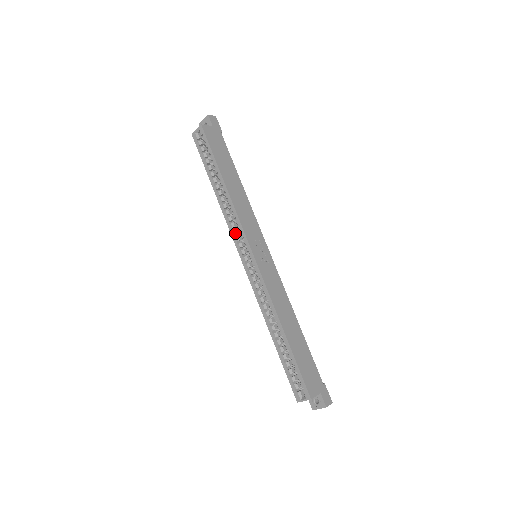
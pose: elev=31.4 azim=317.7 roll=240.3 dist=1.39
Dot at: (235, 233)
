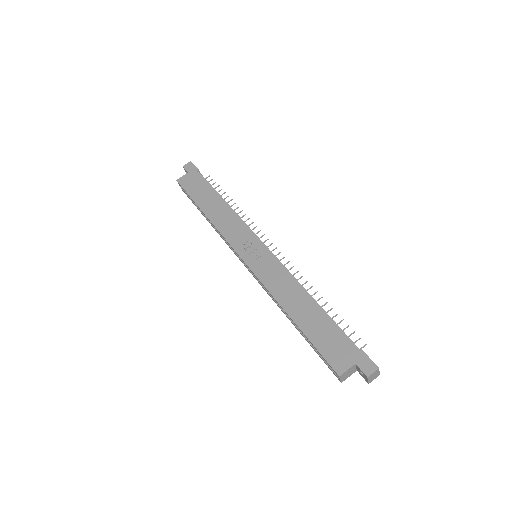
Dot at: (231, 248)
